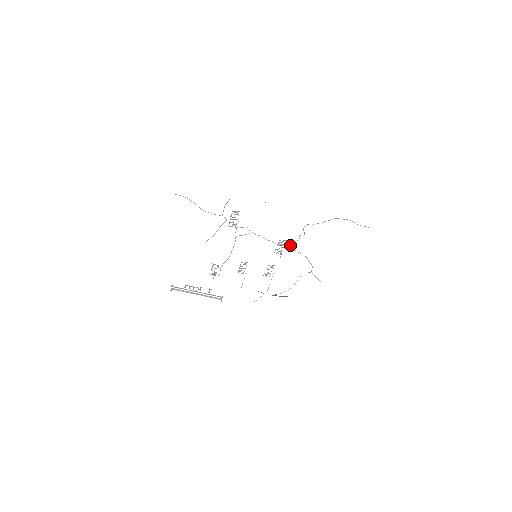
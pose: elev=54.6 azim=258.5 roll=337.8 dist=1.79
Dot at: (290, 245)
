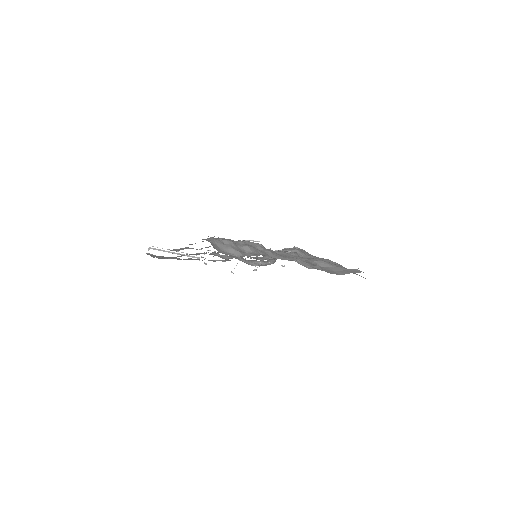
Dot at: occluded
